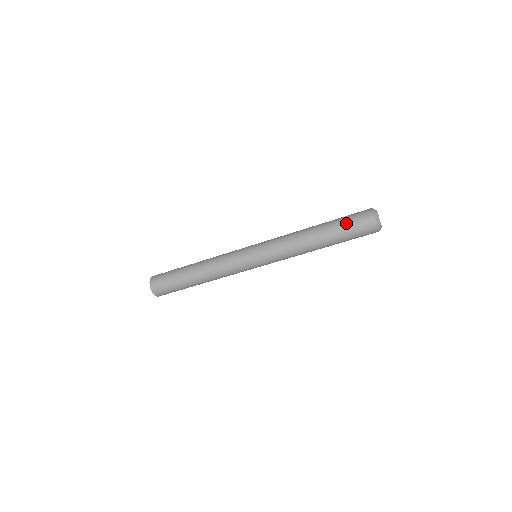
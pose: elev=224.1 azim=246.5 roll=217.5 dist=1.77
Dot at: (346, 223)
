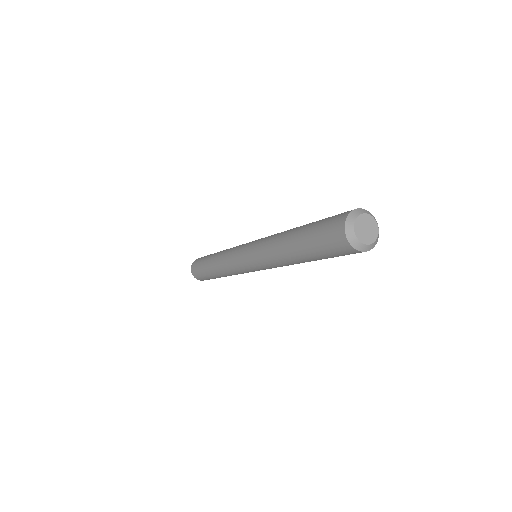
Dot at: (319, 250)
